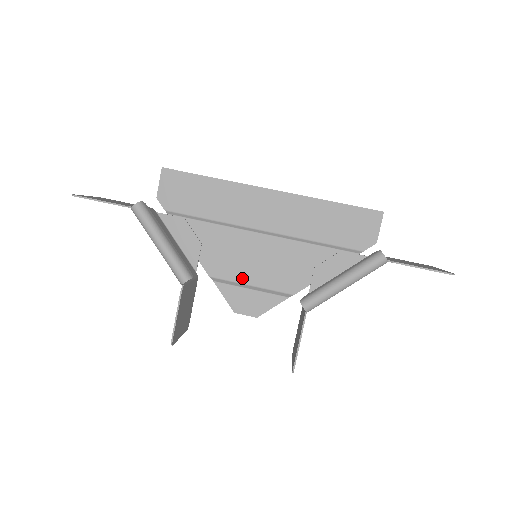
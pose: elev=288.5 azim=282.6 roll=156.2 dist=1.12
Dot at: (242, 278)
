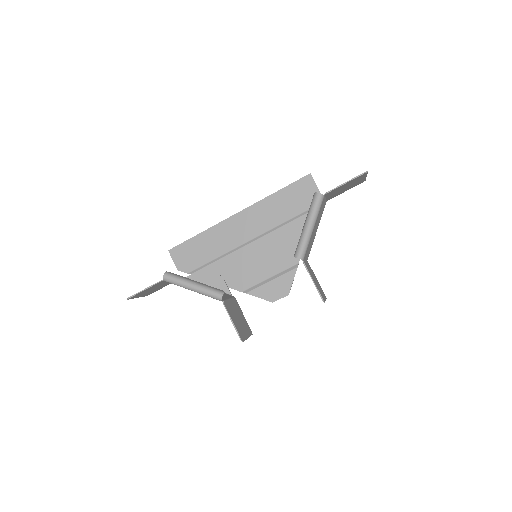
Dot at: (261, 277)
